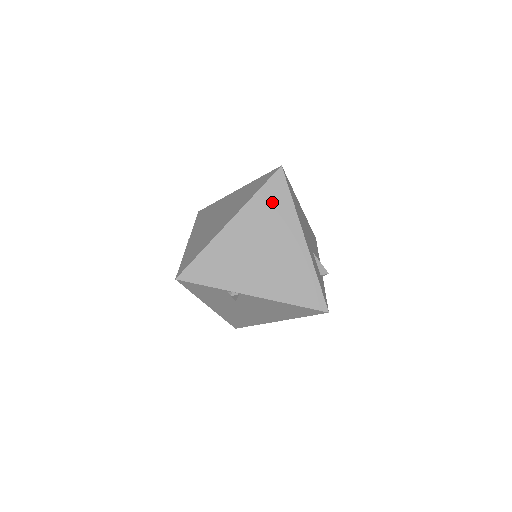
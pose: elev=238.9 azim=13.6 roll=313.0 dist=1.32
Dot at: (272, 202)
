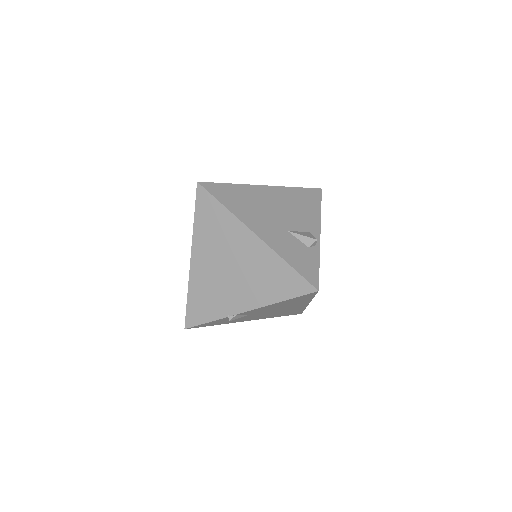
Dot at: (210, 220)
